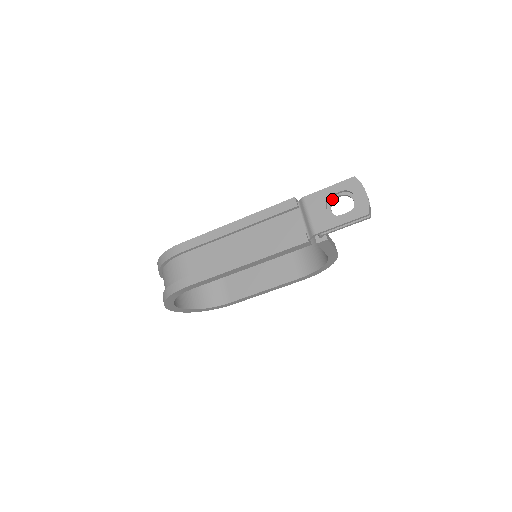
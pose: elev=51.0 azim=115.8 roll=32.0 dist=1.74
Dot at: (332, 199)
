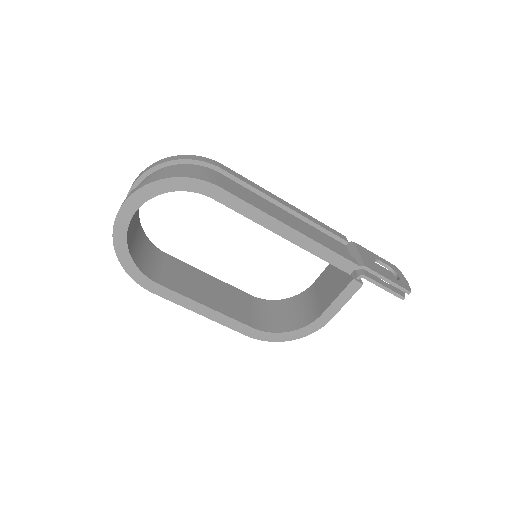
Dot at: occluded
